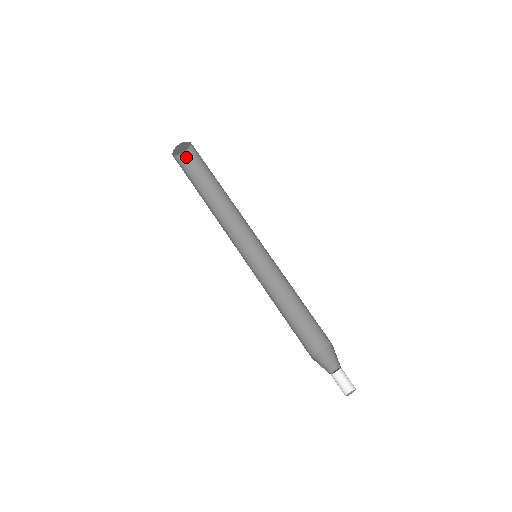
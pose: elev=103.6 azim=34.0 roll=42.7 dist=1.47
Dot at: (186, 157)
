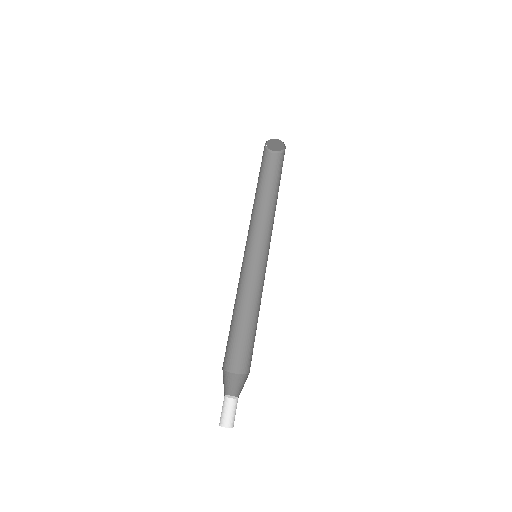
Dot at: (283, 153)
